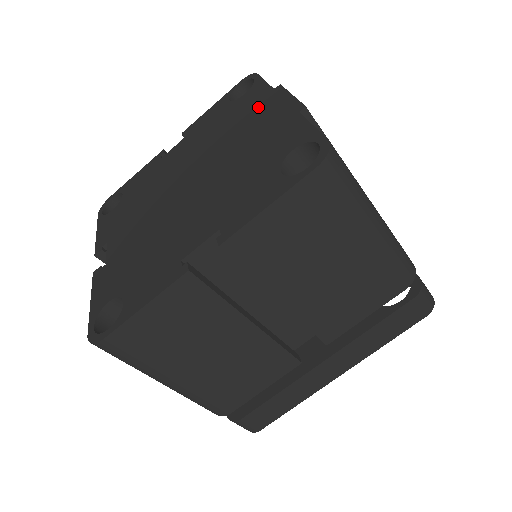
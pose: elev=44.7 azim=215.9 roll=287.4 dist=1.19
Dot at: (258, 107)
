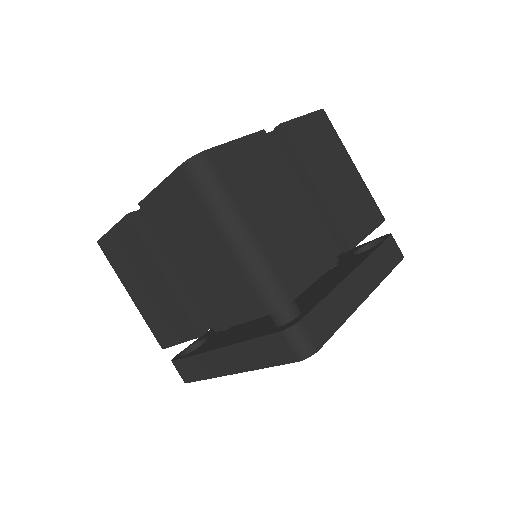
Dot at: occluded
